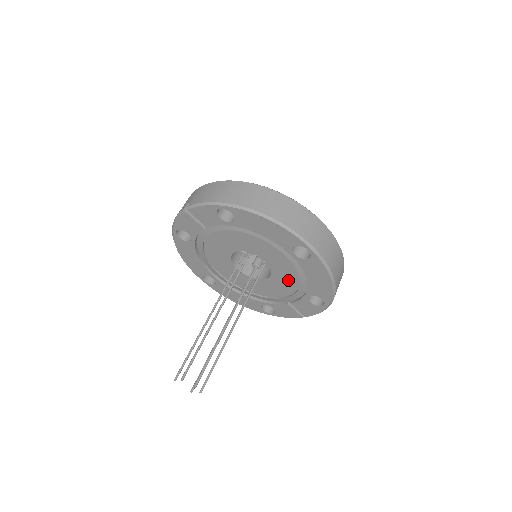
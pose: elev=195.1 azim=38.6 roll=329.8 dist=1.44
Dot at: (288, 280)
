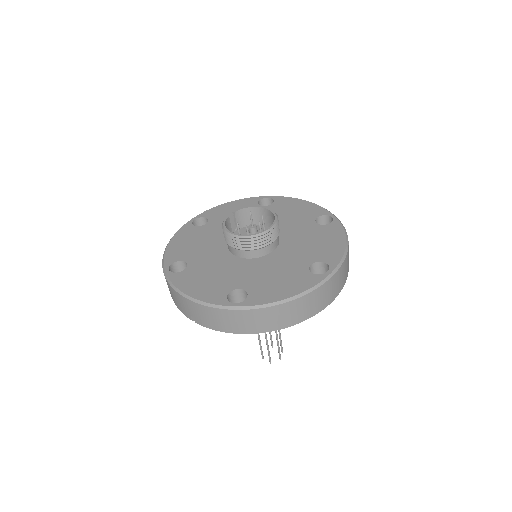
Dot at: occluded
